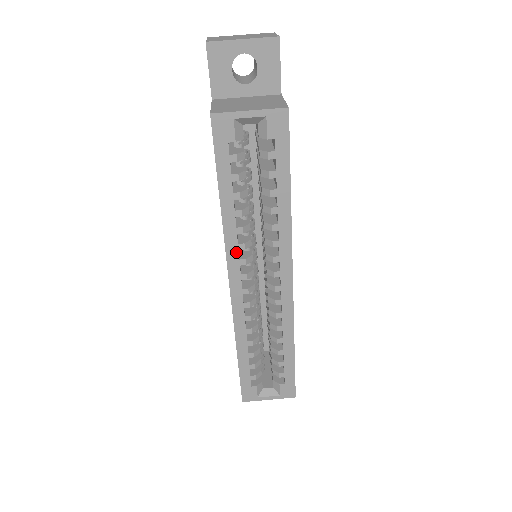
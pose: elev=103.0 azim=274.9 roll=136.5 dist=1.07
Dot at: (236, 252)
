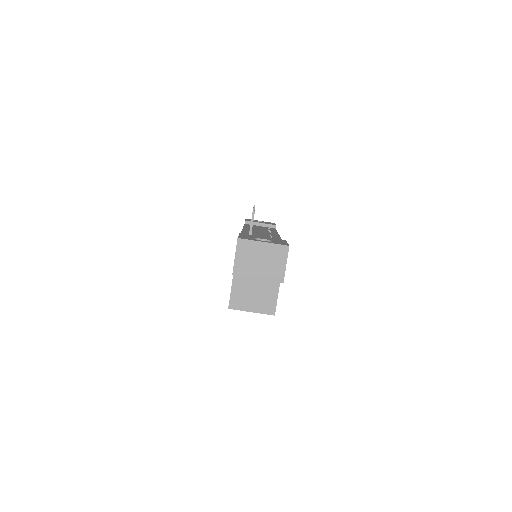
Dot at: occluded
